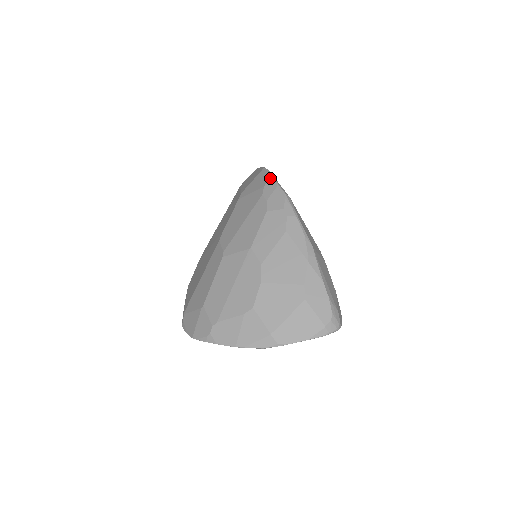
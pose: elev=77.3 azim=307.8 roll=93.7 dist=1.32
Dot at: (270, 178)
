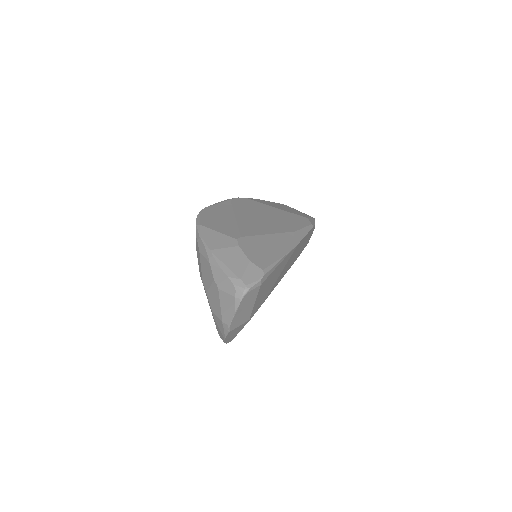
Dot at: occluded
